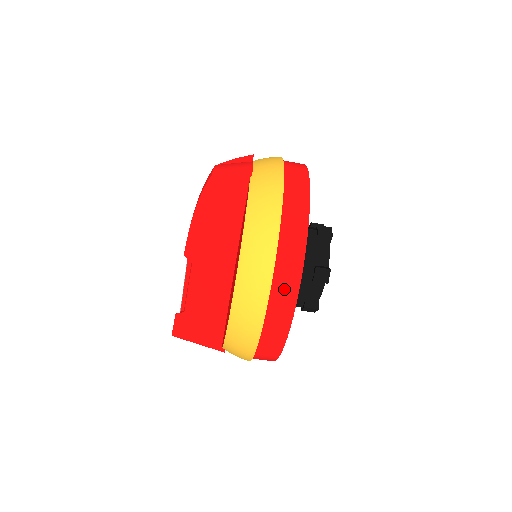
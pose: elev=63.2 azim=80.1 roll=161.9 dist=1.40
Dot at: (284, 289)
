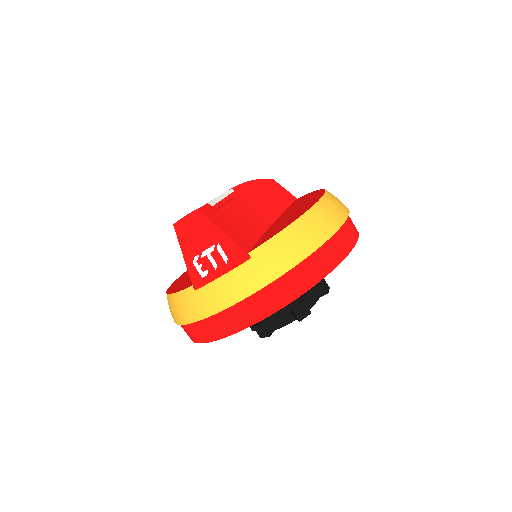
Dot at: (352, 225)
